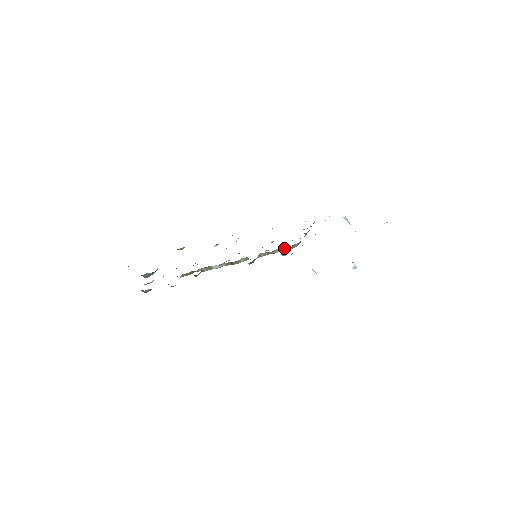
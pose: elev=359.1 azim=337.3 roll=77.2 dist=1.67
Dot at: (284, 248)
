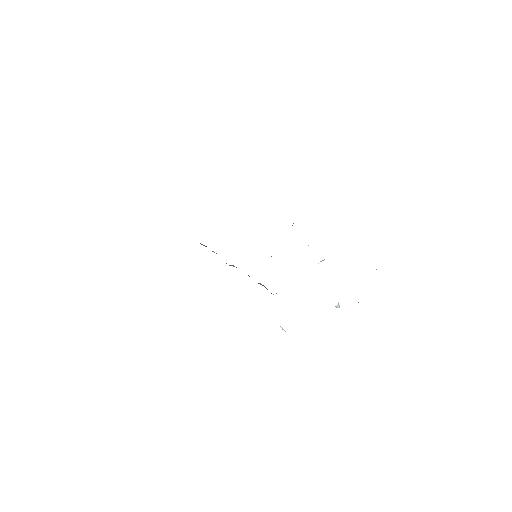
Dot at: occluded
